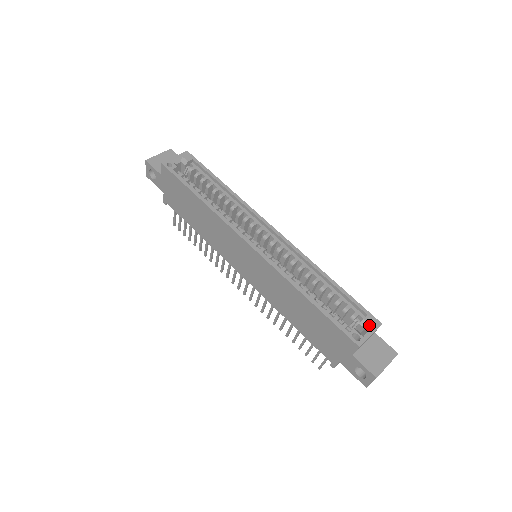
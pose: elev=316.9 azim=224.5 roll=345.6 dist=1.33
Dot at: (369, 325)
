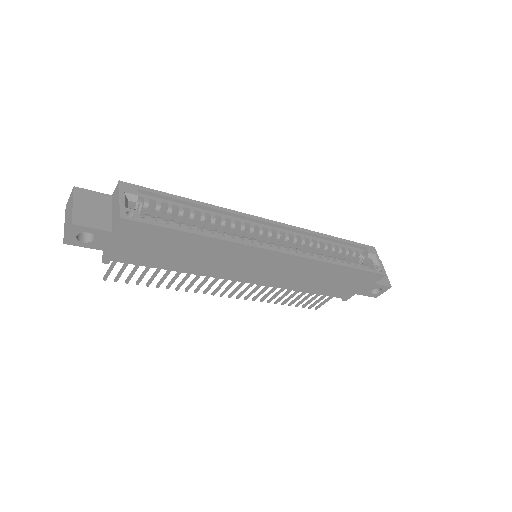
Dot at: (373, 254)
